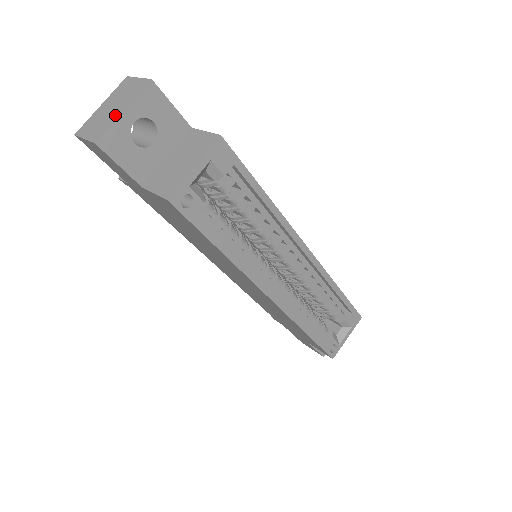
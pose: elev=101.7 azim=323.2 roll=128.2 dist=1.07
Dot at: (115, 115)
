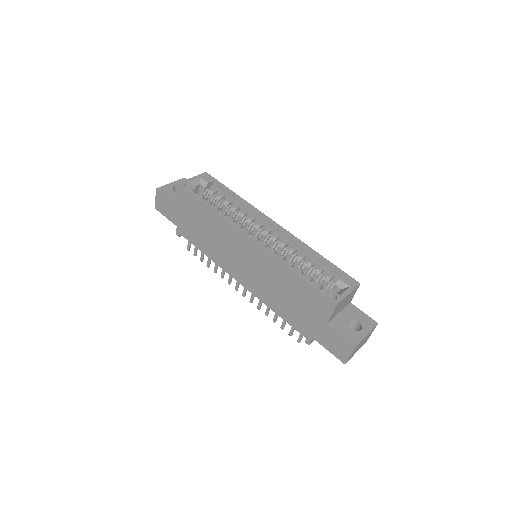
Dot at: occluded
